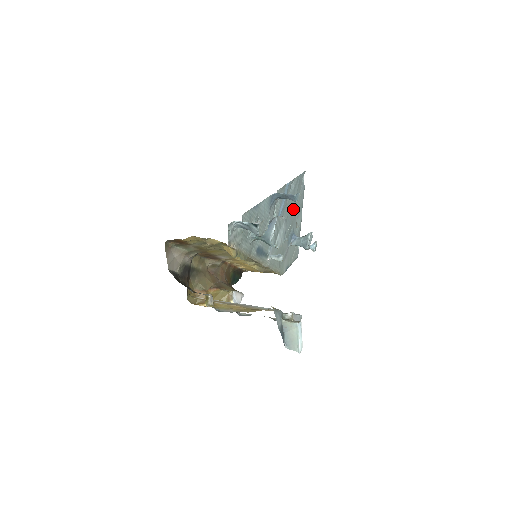
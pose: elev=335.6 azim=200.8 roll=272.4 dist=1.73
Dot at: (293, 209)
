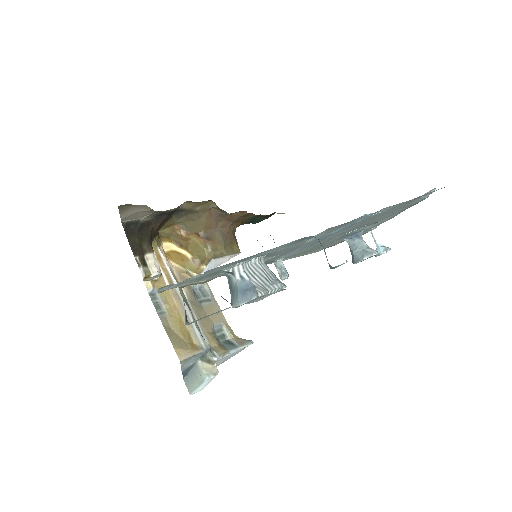
Dot at: (374, 219)
